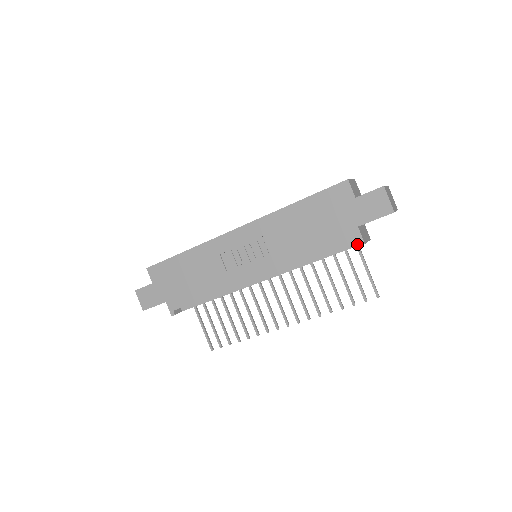
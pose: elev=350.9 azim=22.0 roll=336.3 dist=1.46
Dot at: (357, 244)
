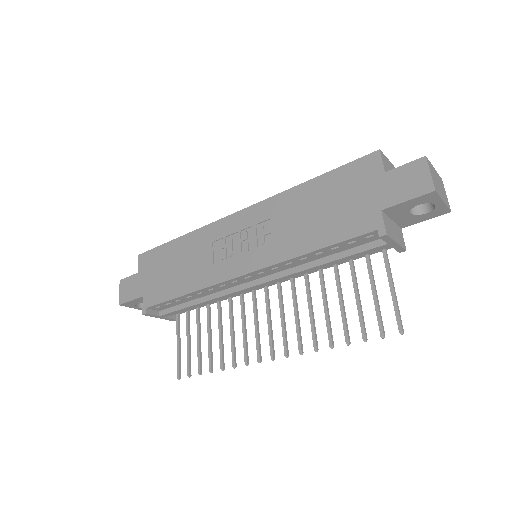
Dot at: (380, 243)
